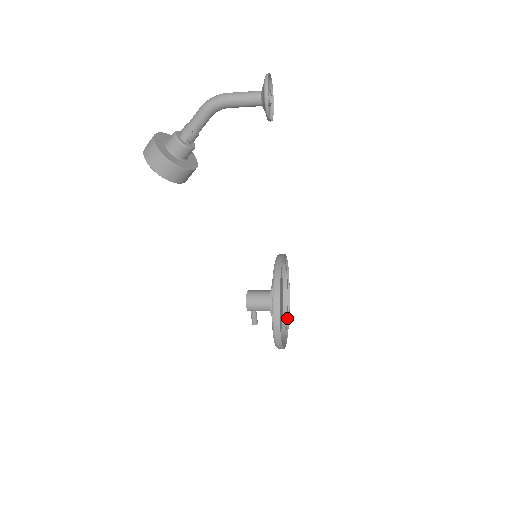
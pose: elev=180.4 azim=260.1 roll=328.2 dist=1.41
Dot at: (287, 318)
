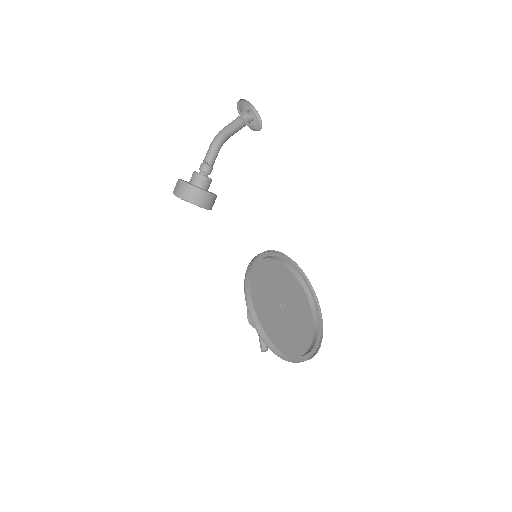
Dot at: (313, 354)
